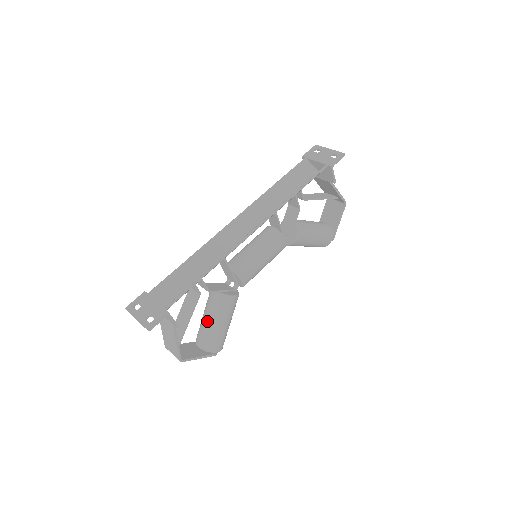
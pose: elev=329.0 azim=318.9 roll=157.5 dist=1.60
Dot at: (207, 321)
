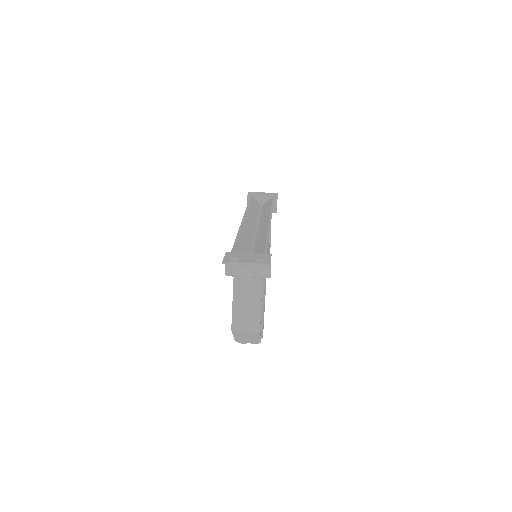
Dot at: occluded
